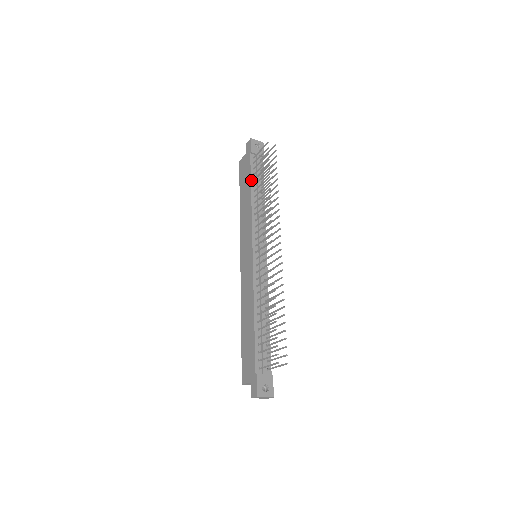
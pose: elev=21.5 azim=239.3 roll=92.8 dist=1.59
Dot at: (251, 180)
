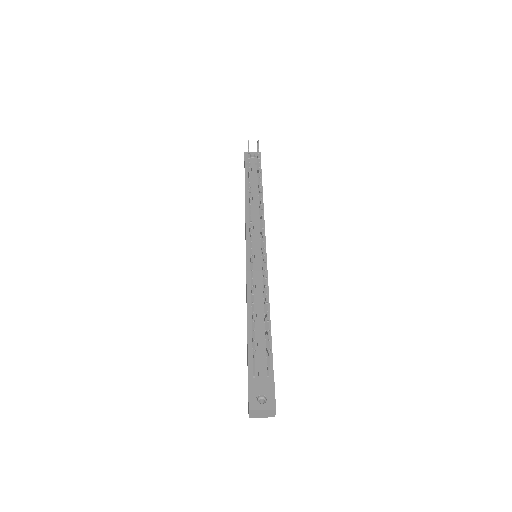
Dot at: (245, 186)
